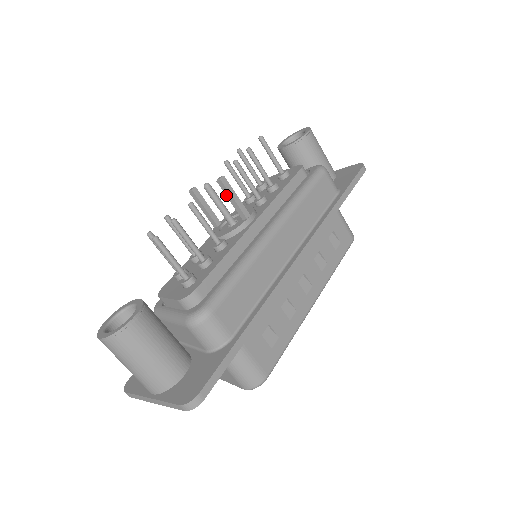
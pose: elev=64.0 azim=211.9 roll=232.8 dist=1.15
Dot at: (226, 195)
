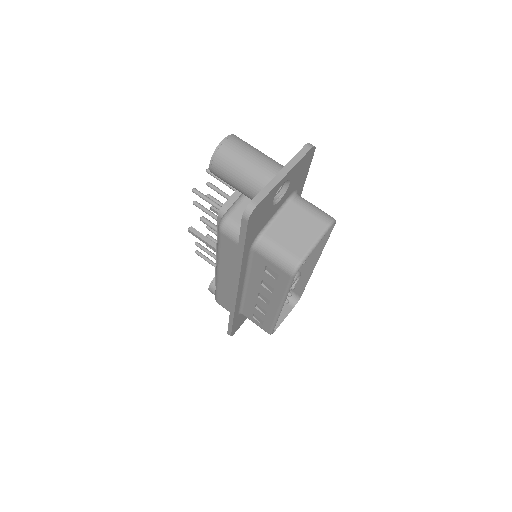
Dot at: occluded
